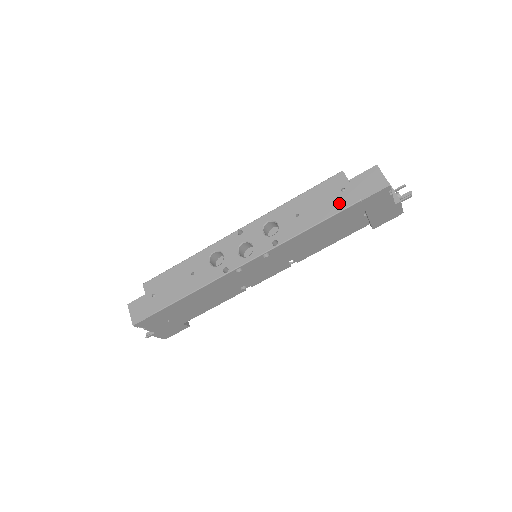
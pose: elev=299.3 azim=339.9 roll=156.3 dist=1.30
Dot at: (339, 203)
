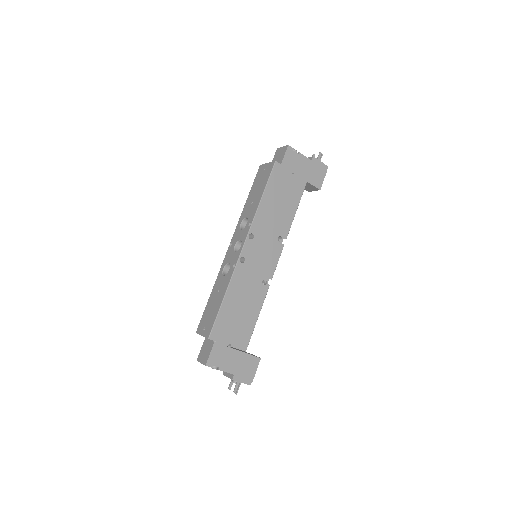
Dot at: (267, 174)
